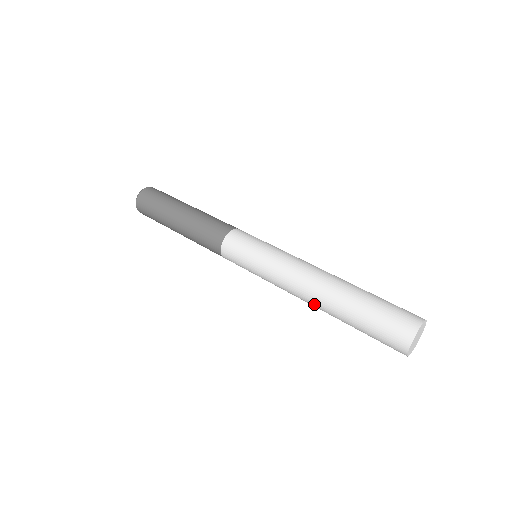
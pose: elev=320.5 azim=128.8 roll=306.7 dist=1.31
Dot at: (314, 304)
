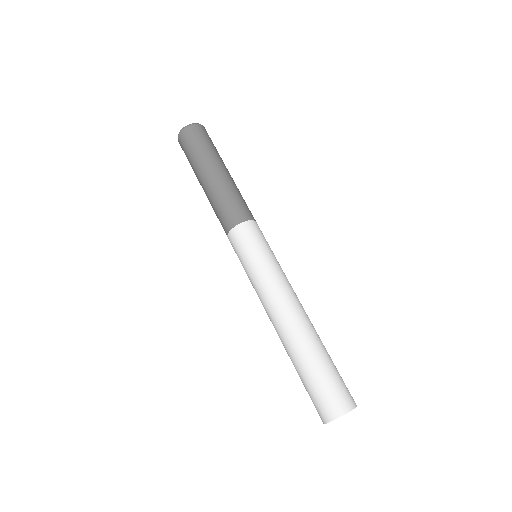
Dot at: occluded
